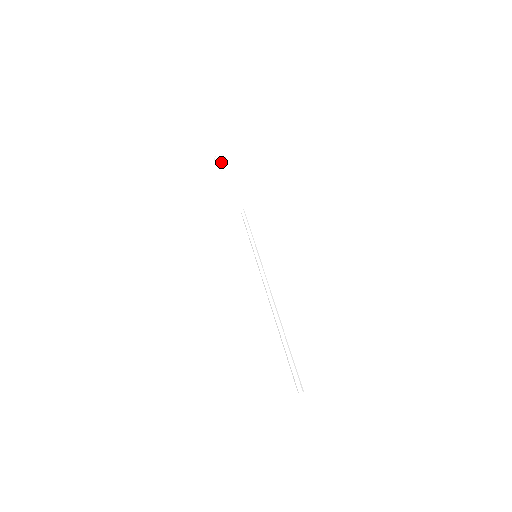
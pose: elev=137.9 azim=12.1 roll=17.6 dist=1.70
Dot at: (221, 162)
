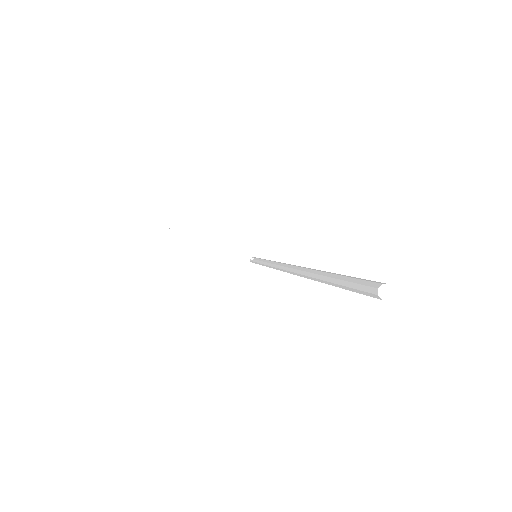
Dot at: (167, 219)
